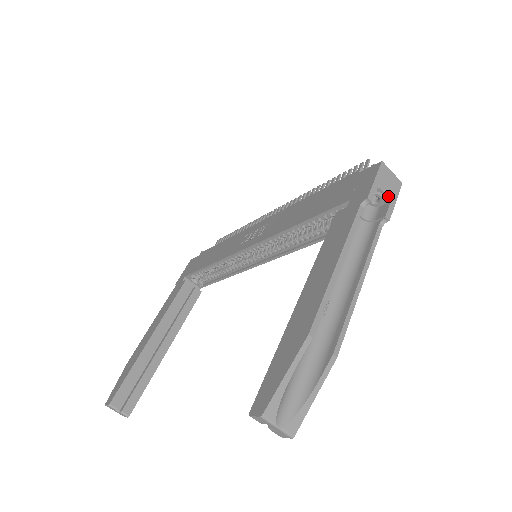
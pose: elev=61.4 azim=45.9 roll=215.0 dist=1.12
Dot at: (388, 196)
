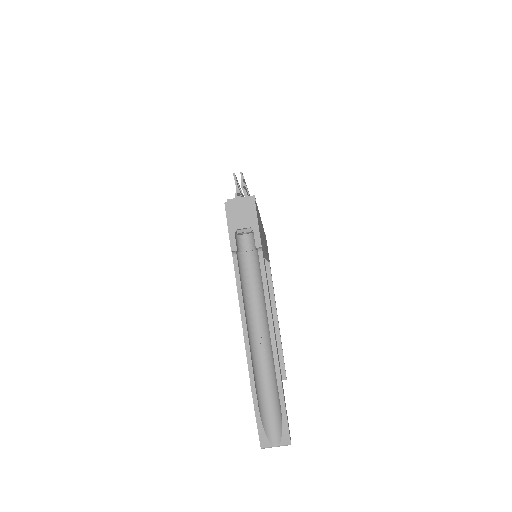
Dot at: (248, 227)
